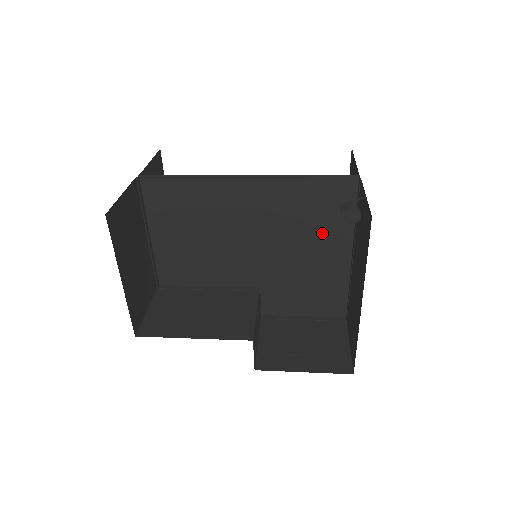
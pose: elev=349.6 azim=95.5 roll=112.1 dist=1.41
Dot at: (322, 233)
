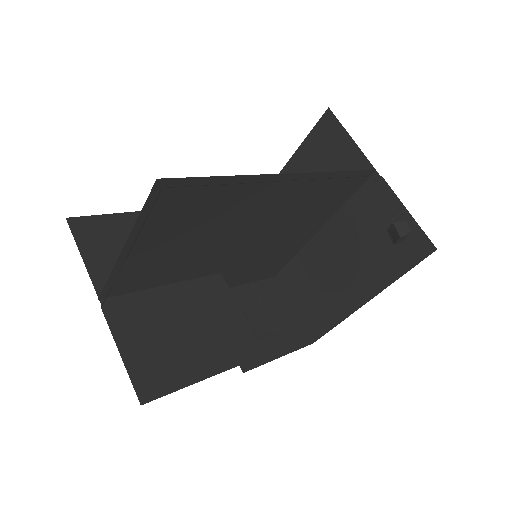
Dot at: (311, 218)
